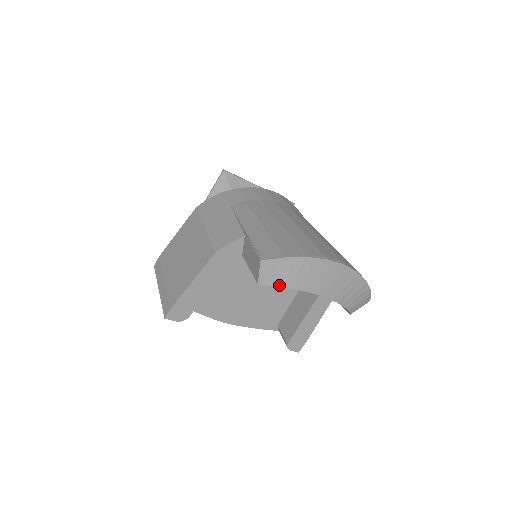
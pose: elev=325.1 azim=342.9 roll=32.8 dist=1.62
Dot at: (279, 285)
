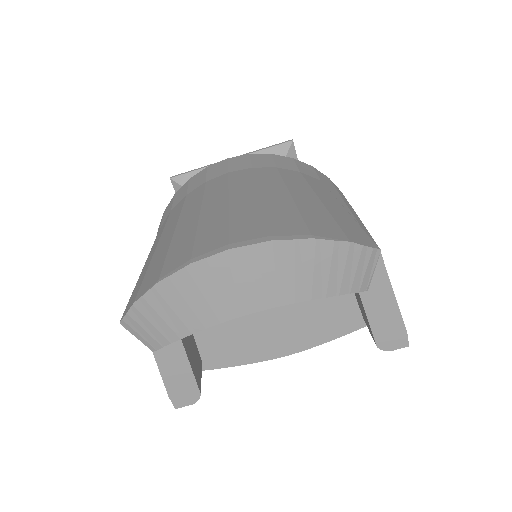
Dot at: (171, 340)
